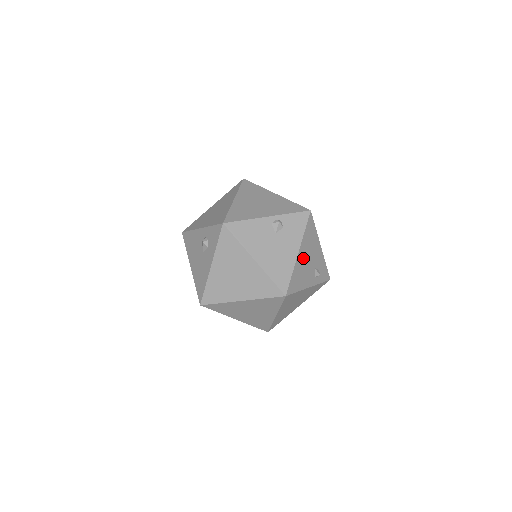
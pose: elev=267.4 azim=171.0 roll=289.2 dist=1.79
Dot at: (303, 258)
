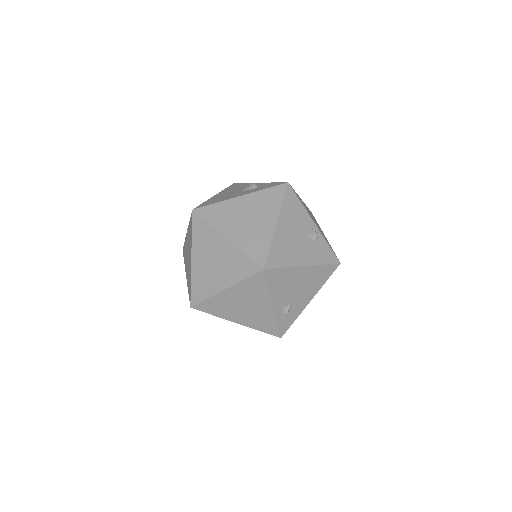
Dot at: (300, 277)
